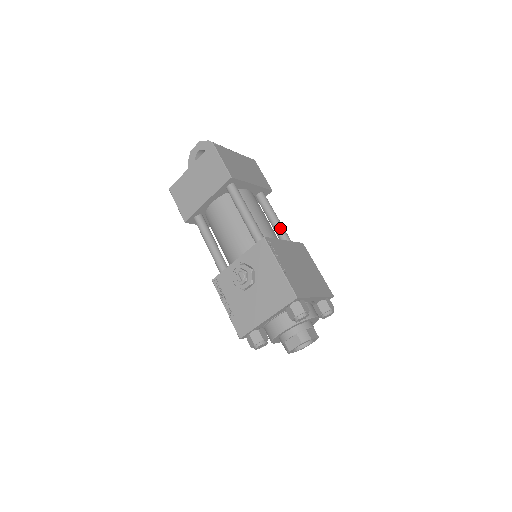
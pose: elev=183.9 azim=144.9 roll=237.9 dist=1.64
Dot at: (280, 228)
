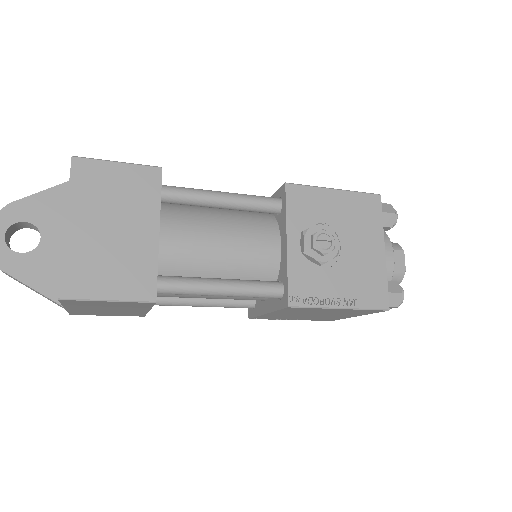
Dot at: occluded
